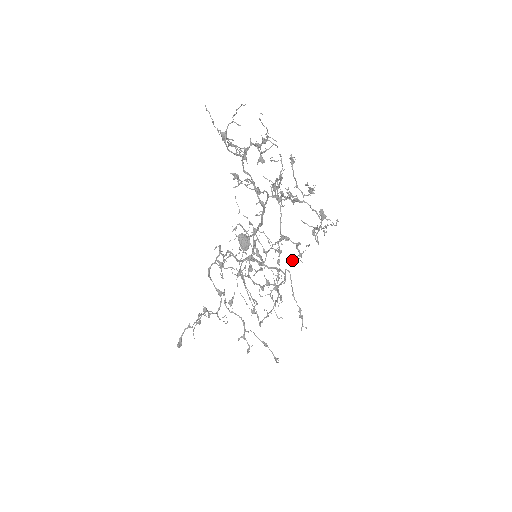
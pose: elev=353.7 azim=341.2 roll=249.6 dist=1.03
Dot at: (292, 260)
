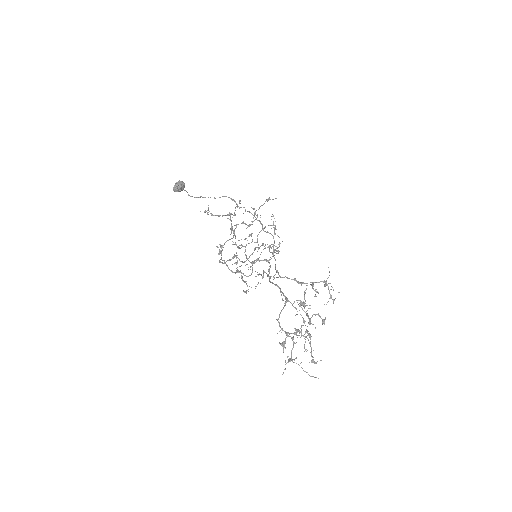
Dot at: occluded
